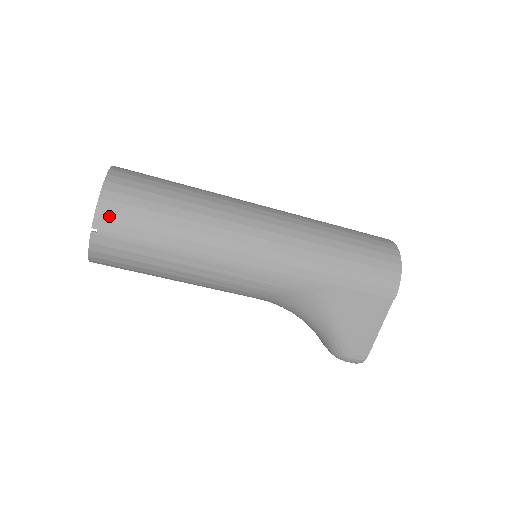
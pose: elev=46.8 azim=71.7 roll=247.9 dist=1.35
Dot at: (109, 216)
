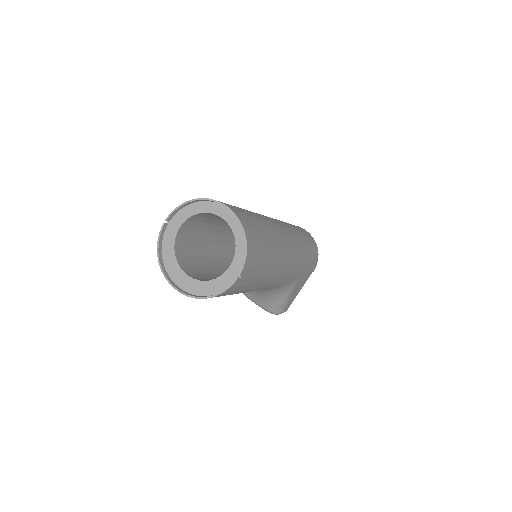
Dot at: (250, 262)
